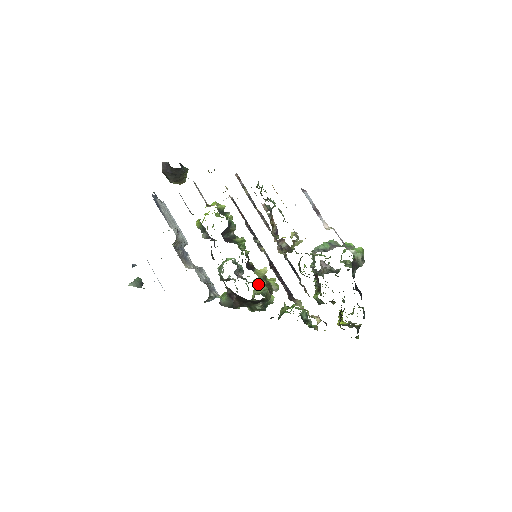
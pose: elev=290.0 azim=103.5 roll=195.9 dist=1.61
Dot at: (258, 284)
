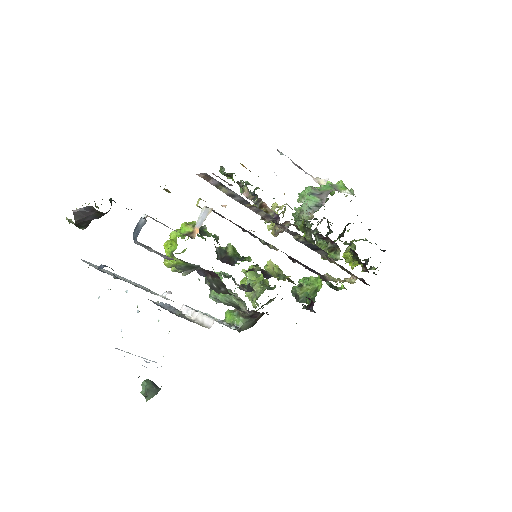
Dot at: occluded
